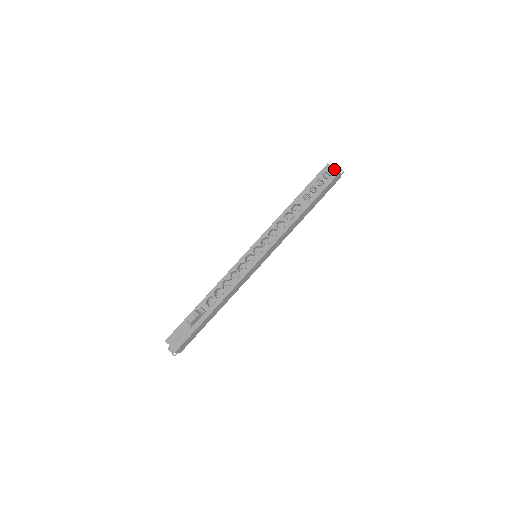
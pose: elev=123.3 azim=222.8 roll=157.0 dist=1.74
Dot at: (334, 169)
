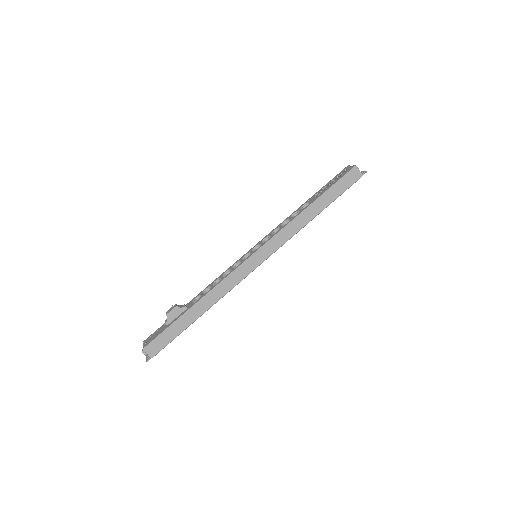
Dot at: (351, 166)
